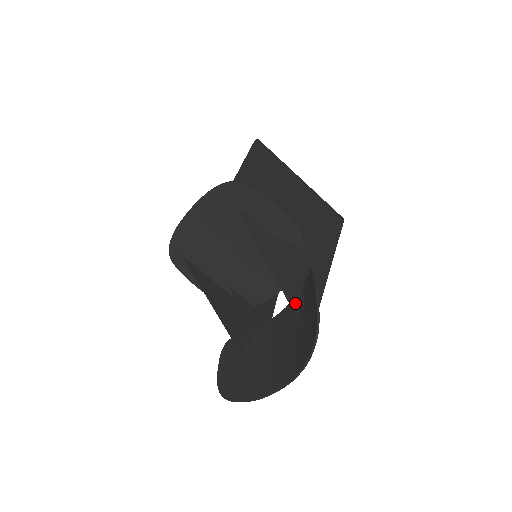
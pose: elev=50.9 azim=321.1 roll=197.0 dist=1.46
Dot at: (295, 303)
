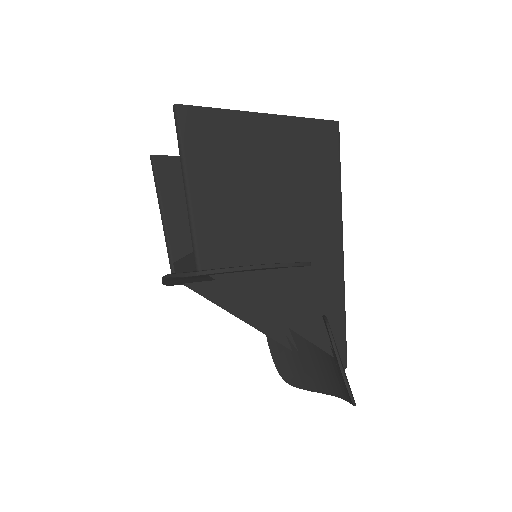
Dot at: (321, 338)
